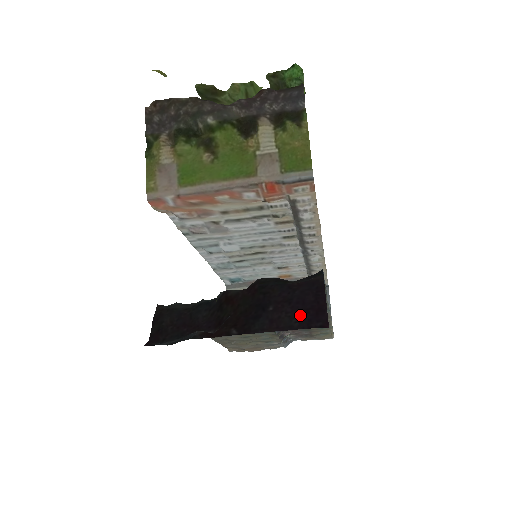
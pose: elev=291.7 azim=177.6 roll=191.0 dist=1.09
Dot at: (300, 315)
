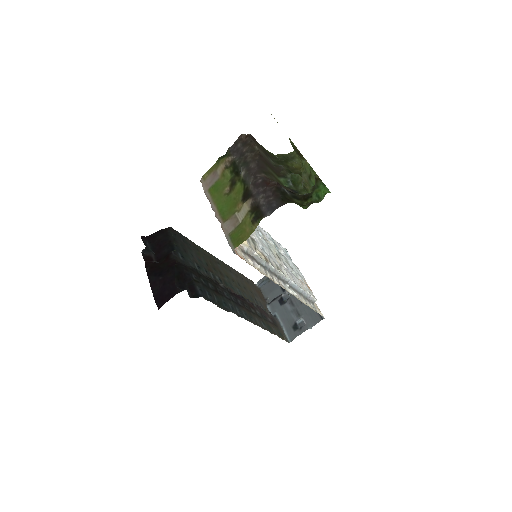
Dot at: (159, 293)
